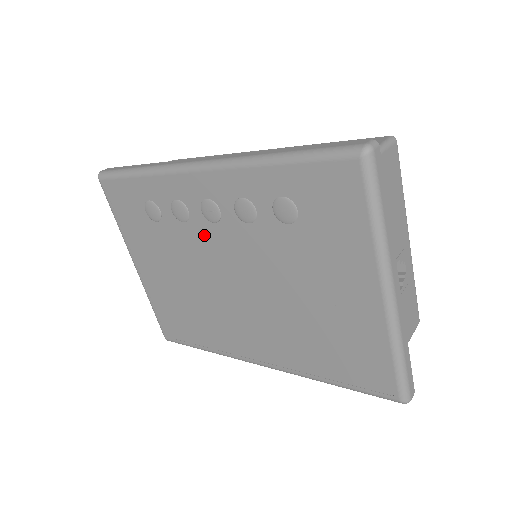
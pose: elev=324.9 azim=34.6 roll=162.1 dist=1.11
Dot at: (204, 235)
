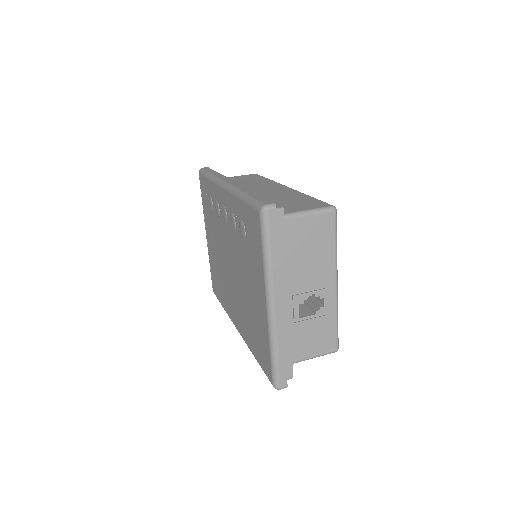
Dot at: (223, 229)
